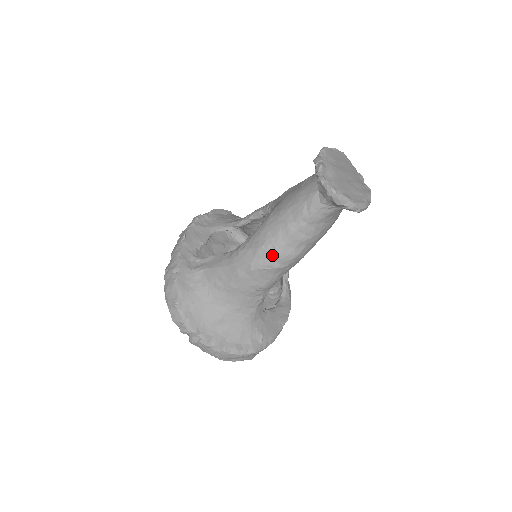
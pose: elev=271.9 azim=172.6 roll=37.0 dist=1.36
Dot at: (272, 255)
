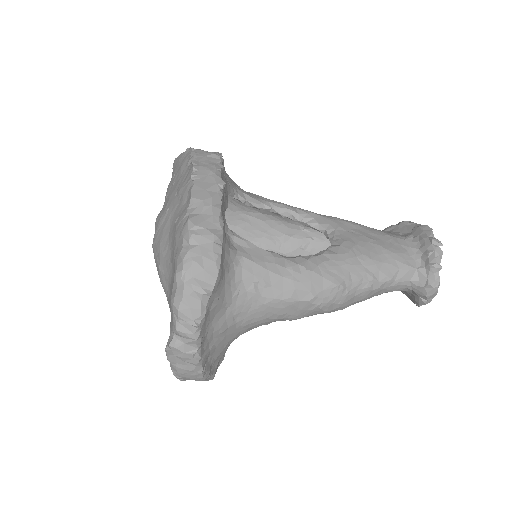
Dot at: (339, 299)
